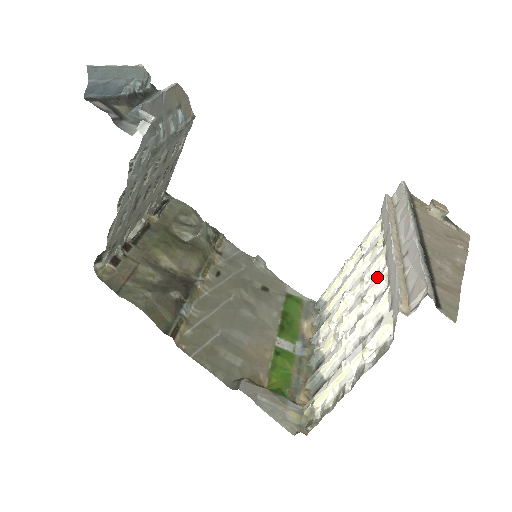
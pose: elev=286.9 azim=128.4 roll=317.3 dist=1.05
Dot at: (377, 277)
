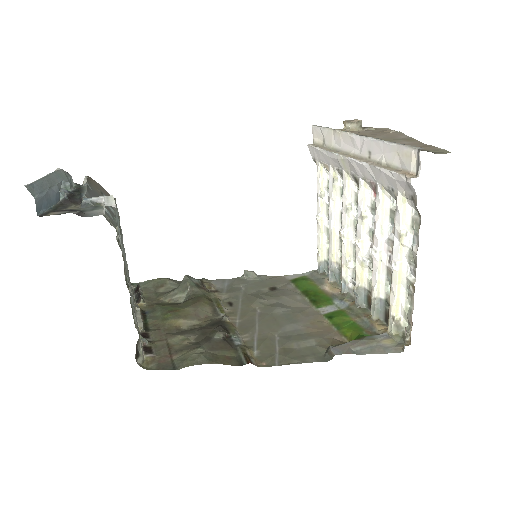
Dot at: (359, 192)
